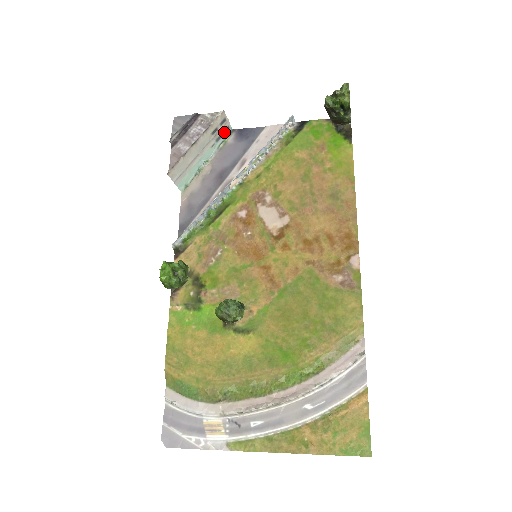
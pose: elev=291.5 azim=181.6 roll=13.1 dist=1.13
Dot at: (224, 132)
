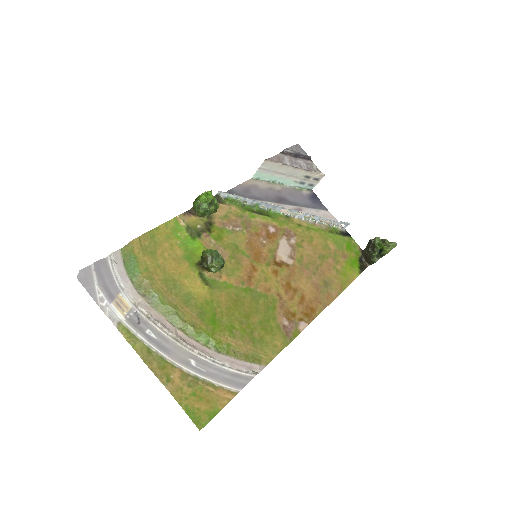
Dot at: (308, 184)
